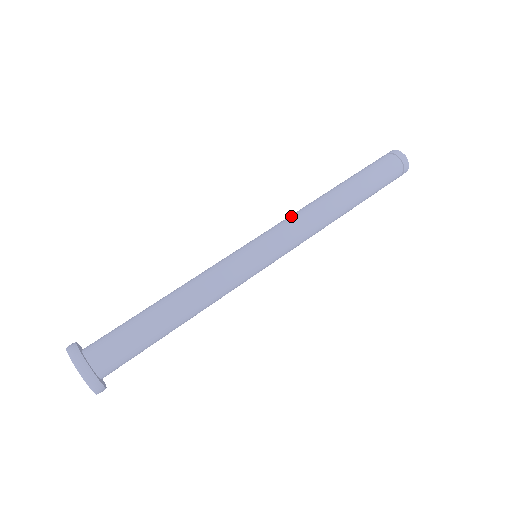
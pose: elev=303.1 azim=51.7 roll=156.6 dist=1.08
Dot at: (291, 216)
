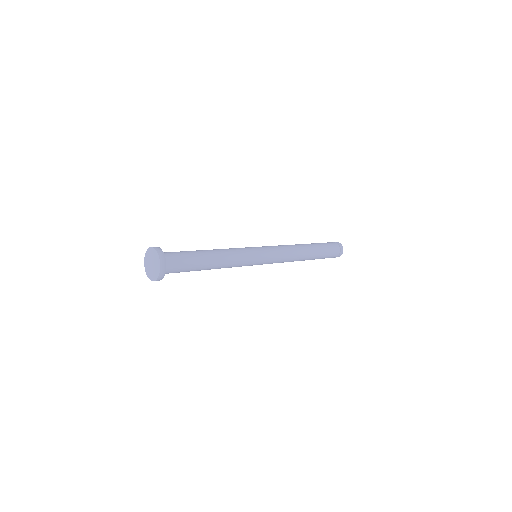
Dot at: occluded
